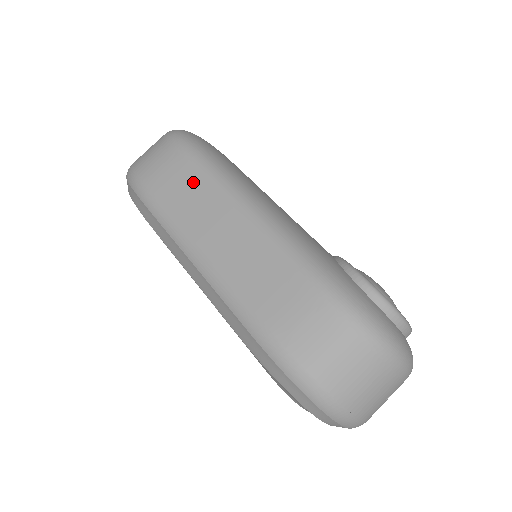
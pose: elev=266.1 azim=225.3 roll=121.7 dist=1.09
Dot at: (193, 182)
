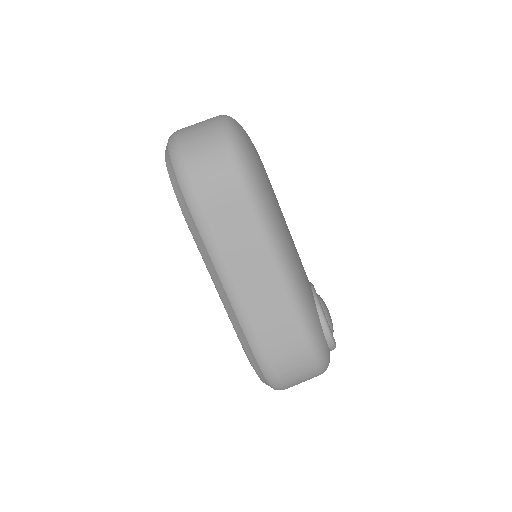
Dot at: (243, 222)
